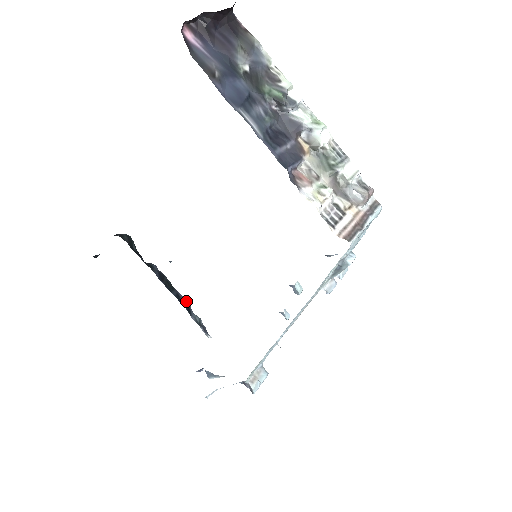
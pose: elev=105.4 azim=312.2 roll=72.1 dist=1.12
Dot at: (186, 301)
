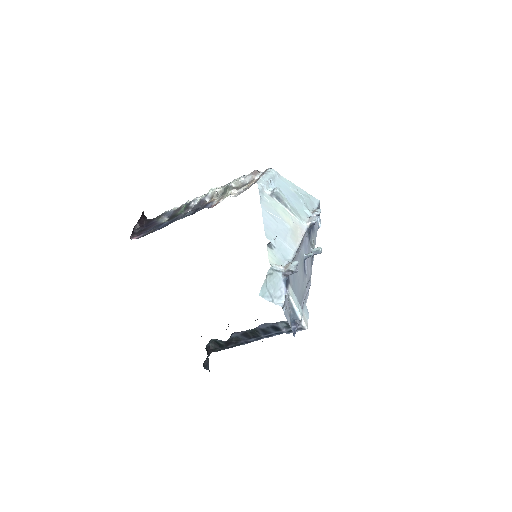
Dot at: (267, 325)
